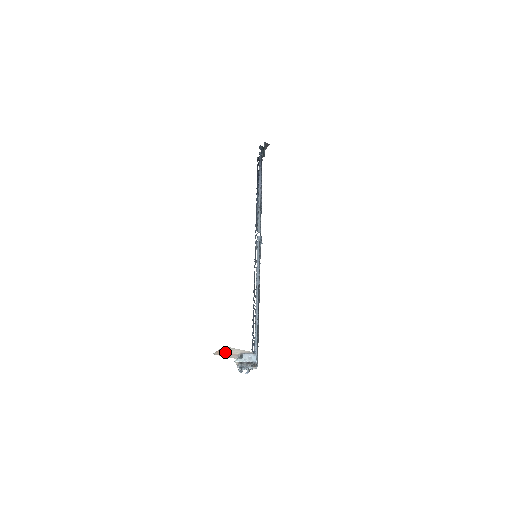
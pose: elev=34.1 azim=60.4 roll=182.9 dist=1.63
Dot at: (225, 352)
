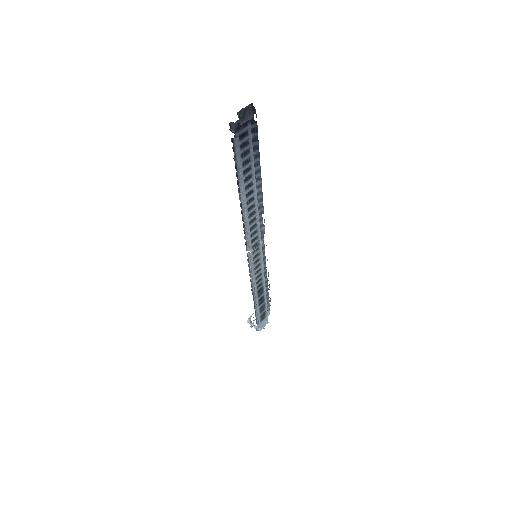
Dot at: occluded
